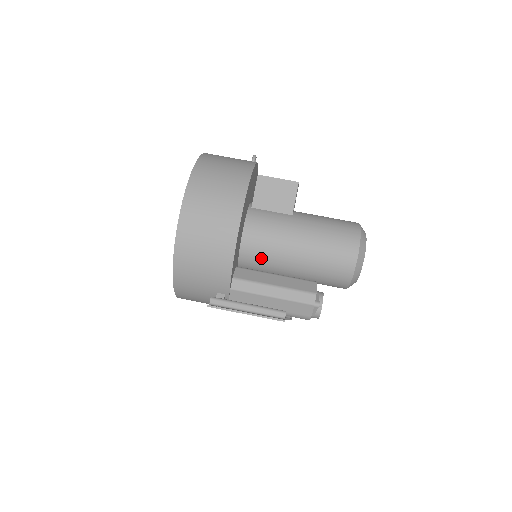
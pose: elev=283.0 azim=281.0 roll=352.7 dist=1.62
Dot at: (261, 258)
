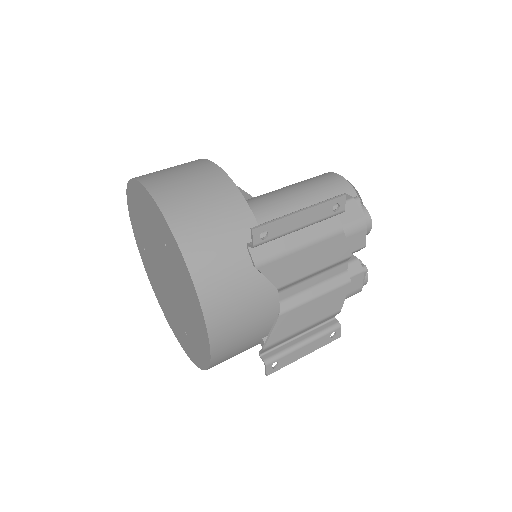
Dot at: occluded
